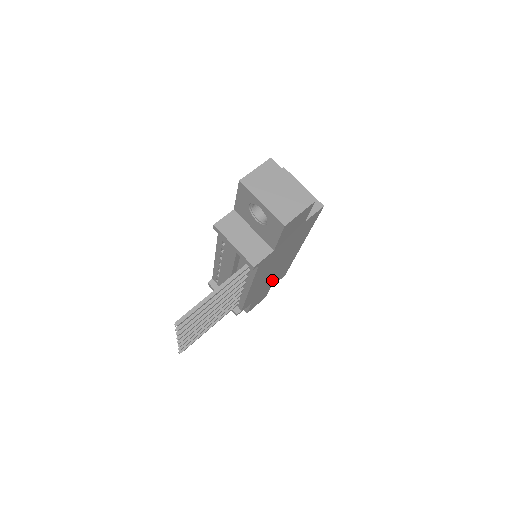
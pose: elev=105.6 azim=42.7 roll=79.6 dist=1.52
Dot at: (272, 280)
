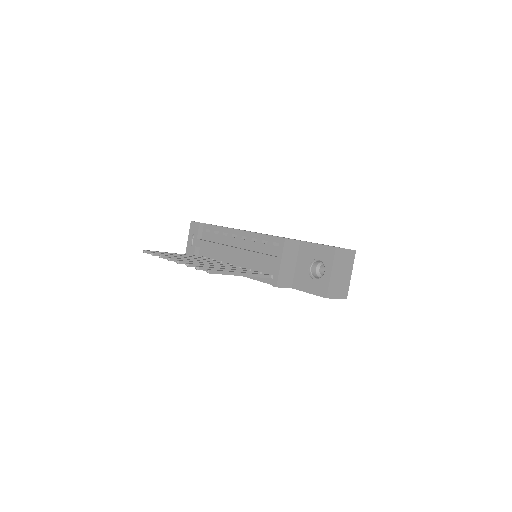
Dot at: occluded
